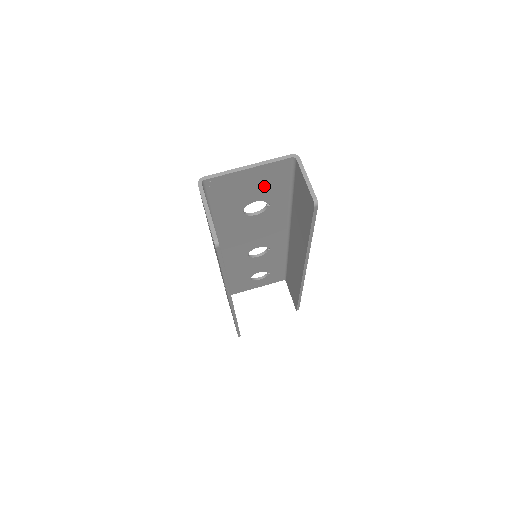
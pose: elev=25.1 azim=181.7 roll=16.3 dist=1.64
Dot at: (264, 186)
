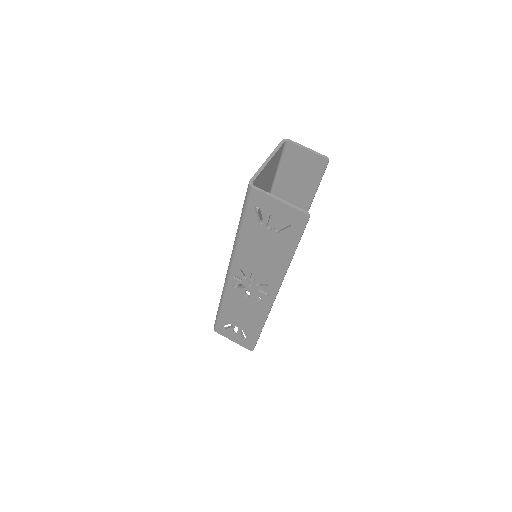
Dot at: (268, 178)
